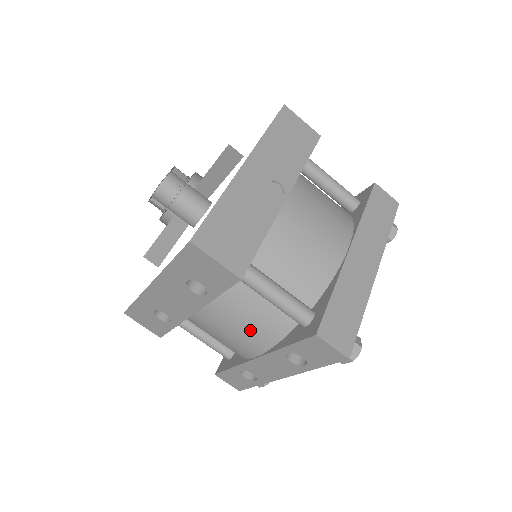
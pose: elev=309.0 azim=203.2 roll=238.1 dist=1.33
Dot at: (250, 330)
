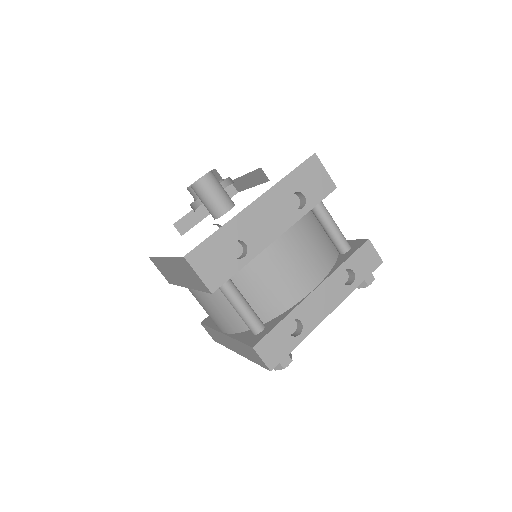
Dot at: (316, 256)
